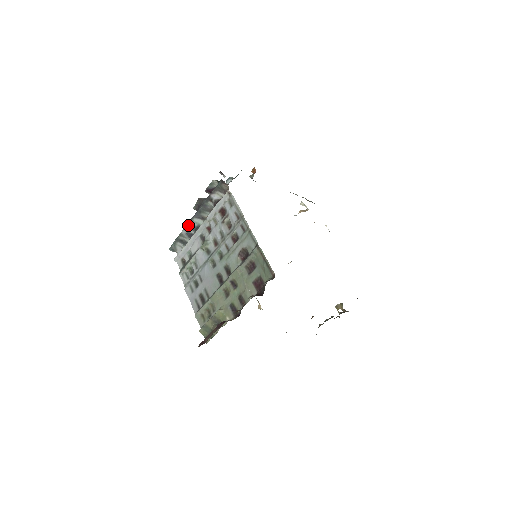
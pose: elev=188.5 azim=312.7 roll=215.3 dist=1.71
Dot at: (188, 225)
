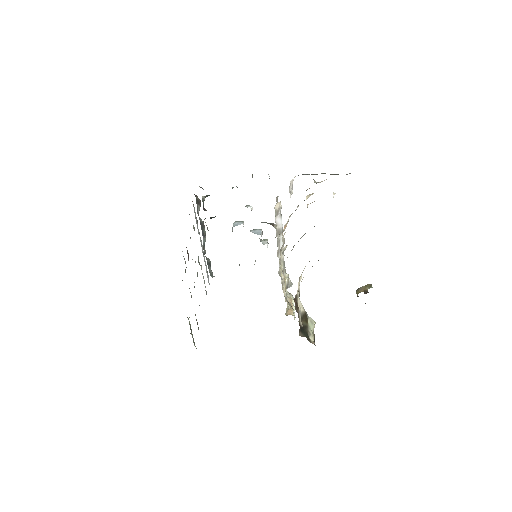
Dot at: (203, 247)
